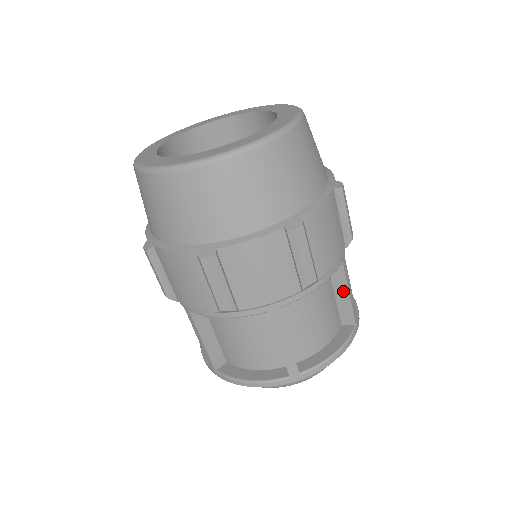
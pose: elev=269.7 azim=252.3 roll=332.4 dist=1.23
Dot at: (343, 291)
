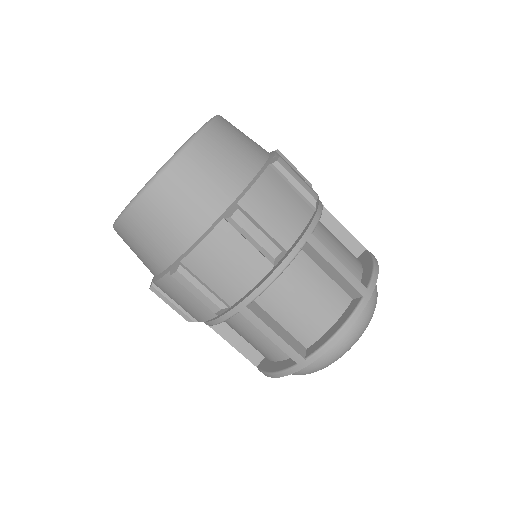
Dot at: (336, 226)
